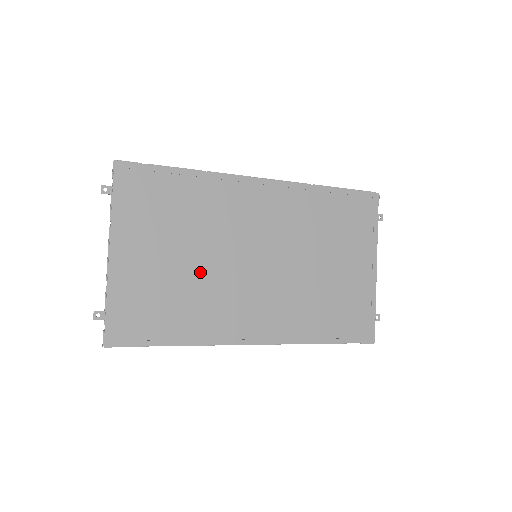
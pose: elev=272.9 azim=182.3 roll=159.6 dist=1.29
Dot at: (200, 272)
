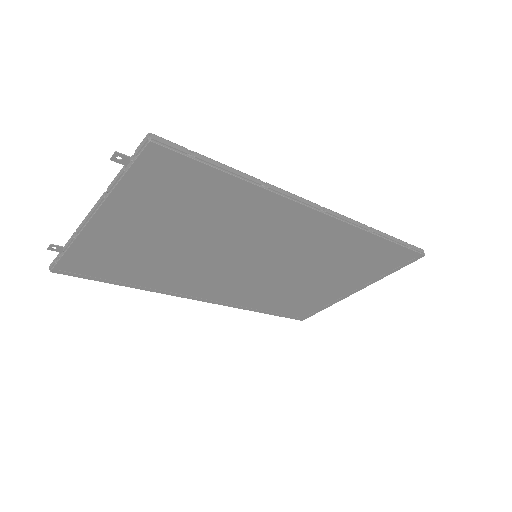
Dot at: (187, 254)
